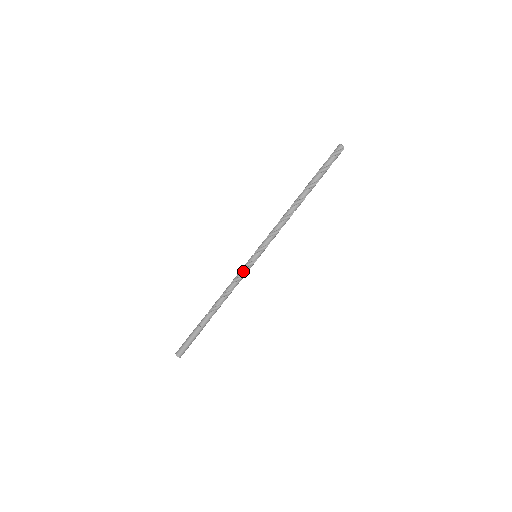
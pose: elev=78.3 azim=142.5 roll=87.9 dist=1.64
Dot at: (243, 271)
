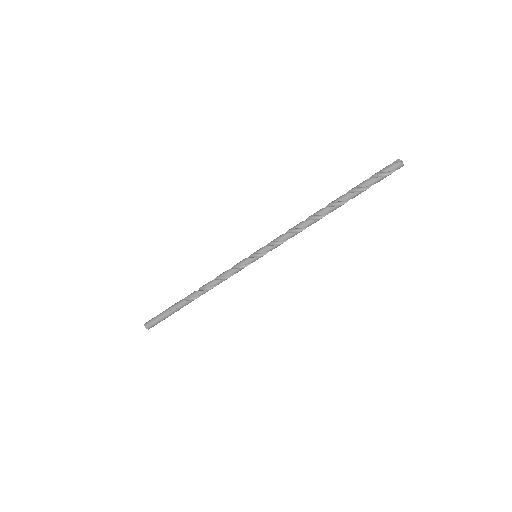
Dot at: occluded
